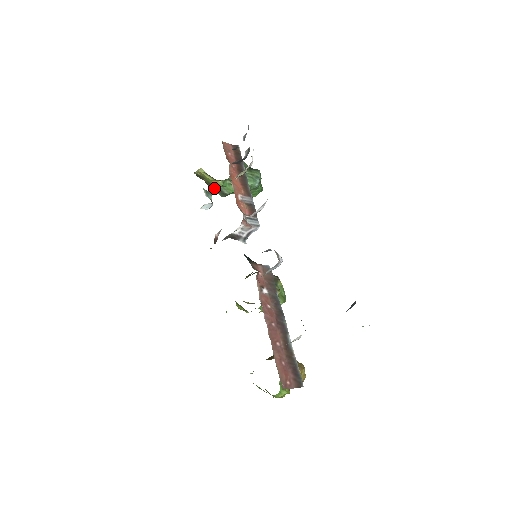
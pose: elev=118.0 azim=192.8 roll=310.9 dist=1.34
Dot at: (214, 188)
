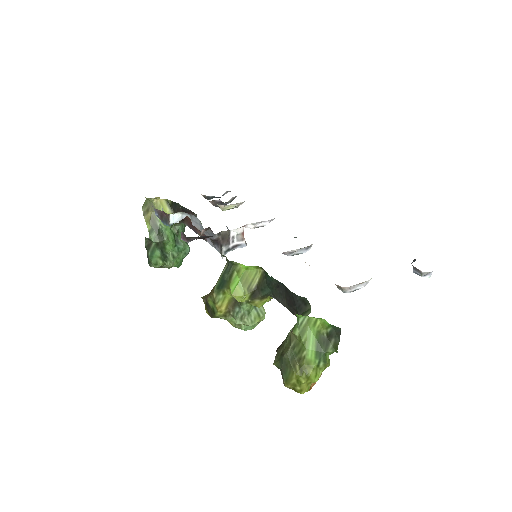
Dot at: (154, 227)
